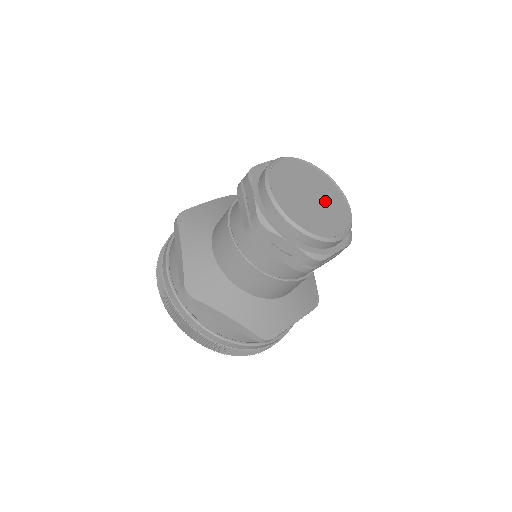
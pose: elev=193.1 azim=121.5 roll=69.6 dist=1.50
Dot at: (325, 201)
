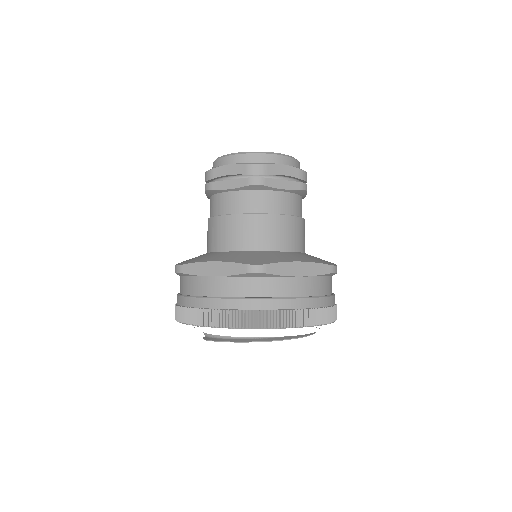
Dot at: occluded
